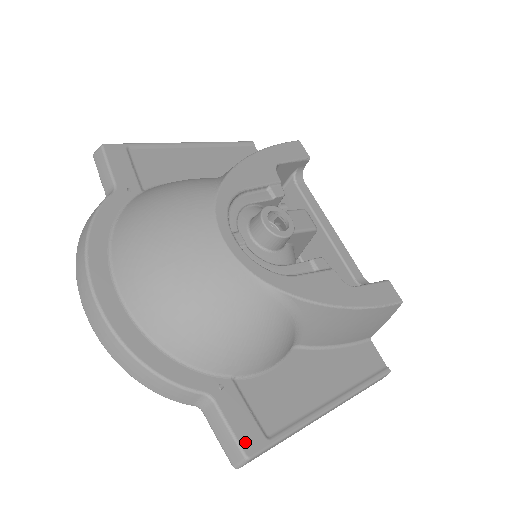
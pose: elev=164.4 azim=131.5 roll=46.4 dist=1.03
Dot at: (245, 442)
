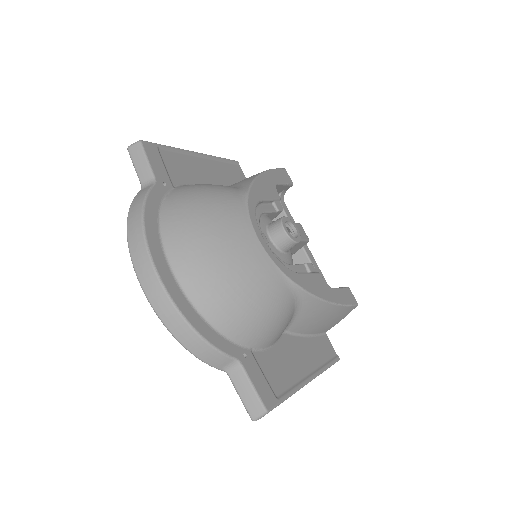
Dot at: (264, 399)
